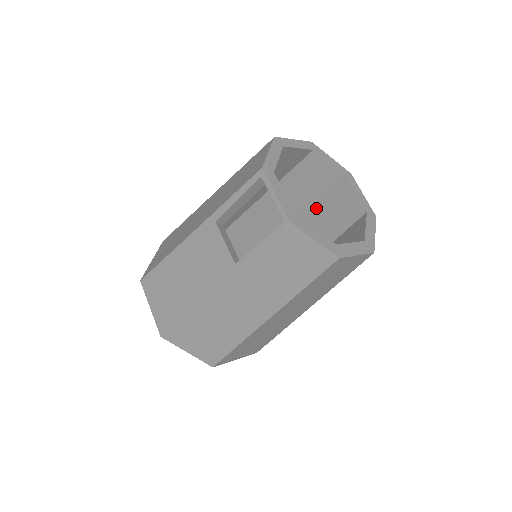
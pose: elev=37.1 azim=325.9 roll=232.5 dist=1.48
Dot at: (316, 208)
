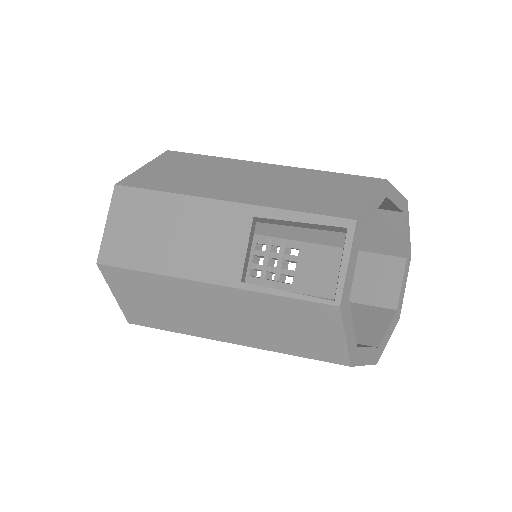
Dot at: occluded
